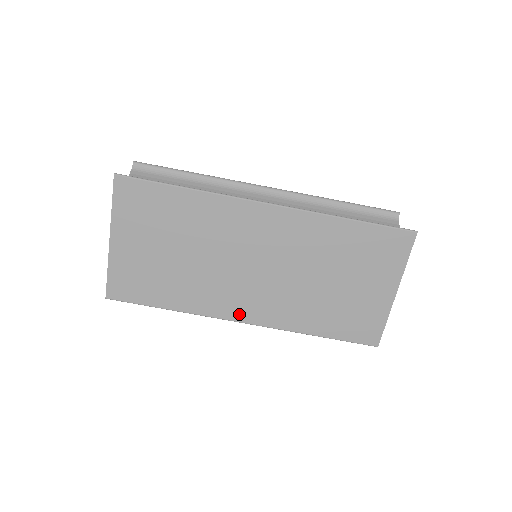
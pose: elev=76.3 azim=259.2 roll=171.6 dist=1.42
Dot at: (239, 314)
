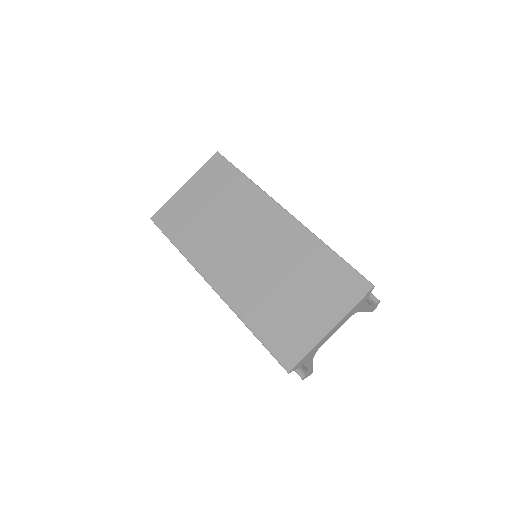
Dot at: (213, 277)
